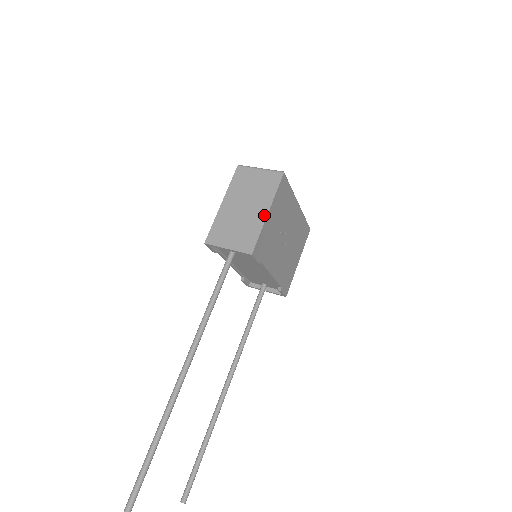
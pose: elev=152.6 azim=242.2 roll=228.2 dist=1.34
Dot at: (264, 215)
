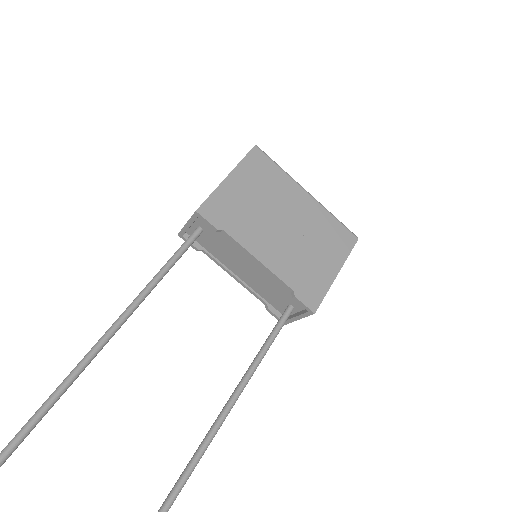
Dot at: (223, 180)
